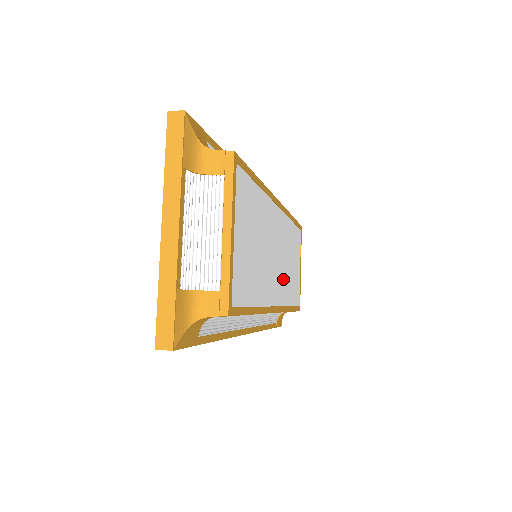
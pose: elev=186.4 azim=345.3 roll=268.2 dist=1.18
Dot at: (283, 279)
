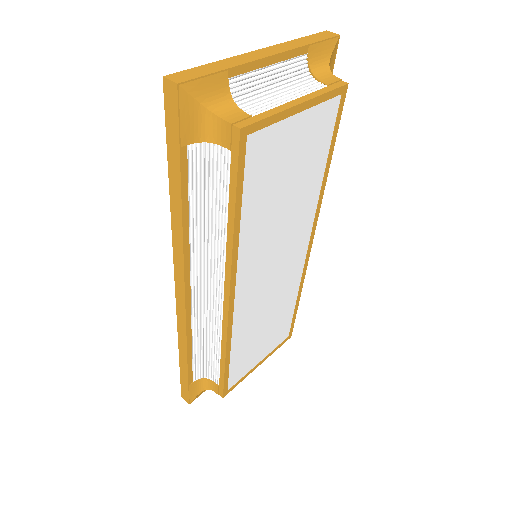
Dot at: (255, 307)
